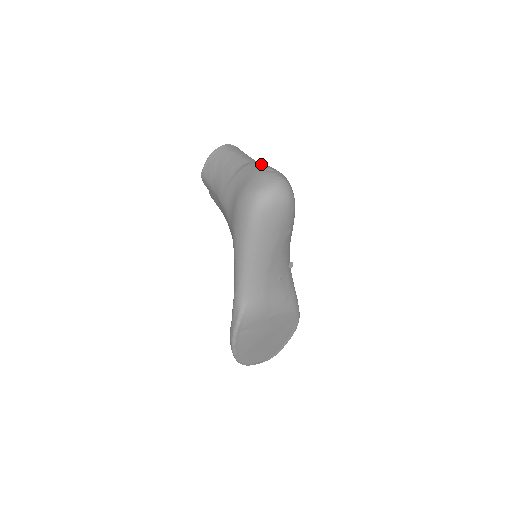
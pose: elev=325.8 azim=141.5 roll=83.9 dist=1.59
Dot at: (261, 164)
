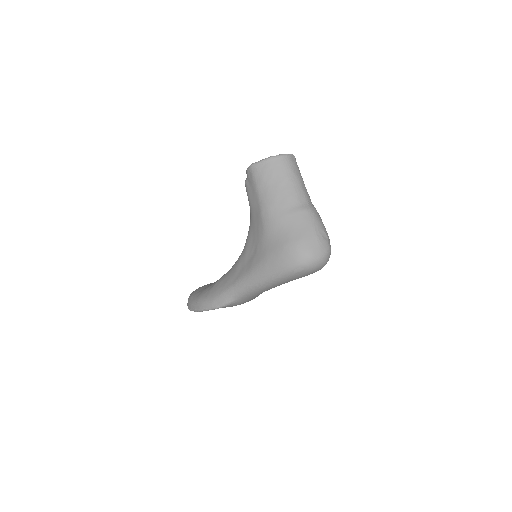
Dot at: (318, 218)
